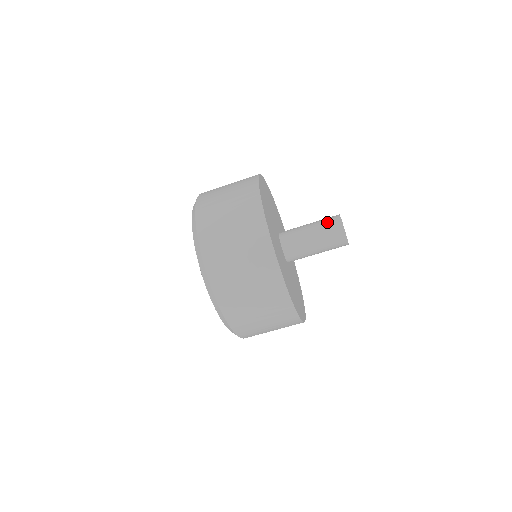
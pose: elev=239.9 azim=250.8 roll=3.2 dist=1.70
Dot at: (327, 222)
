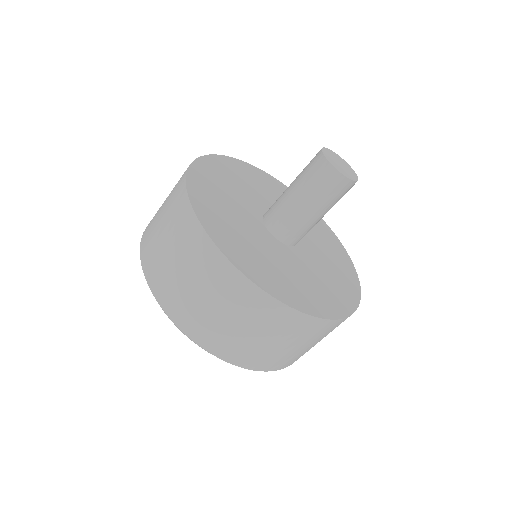
Dot at: (314, 178)
